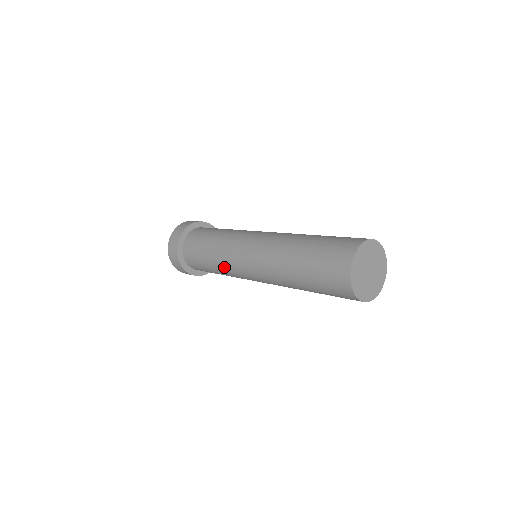
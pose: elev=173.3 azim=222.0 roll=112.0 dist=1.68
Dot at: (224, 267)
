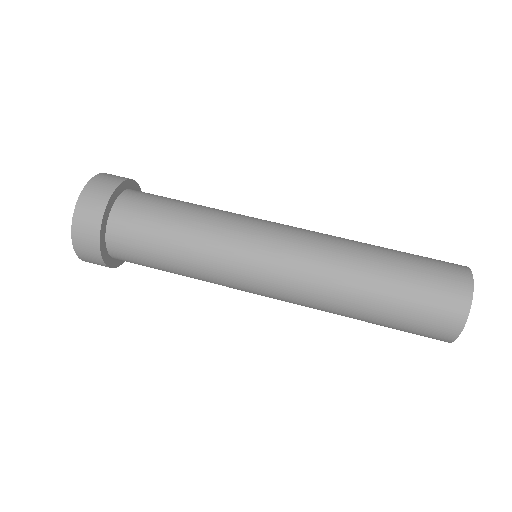
Dot at: (211, 279)
